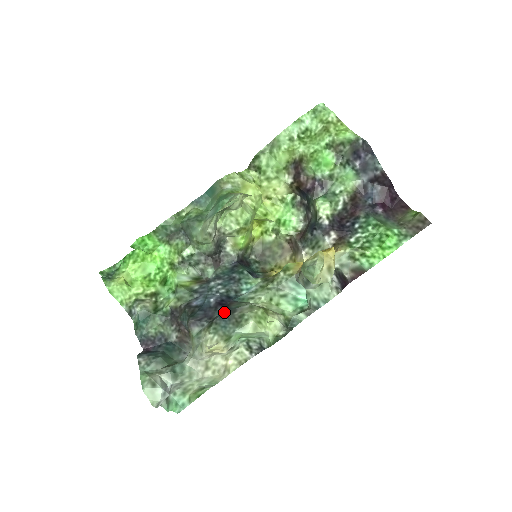
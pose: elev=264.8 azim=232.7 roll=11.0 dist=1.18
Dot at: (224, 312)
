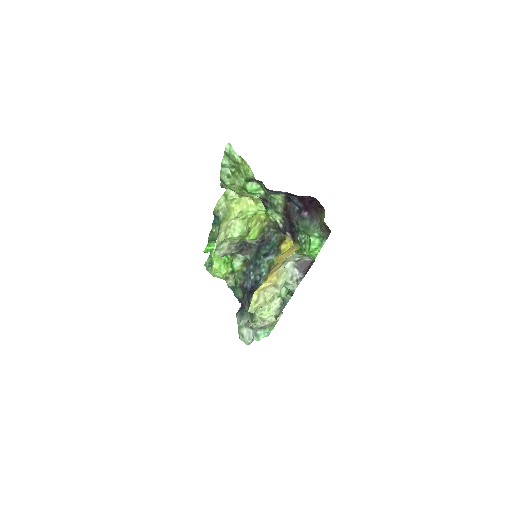
Dot at: (249, 303)
